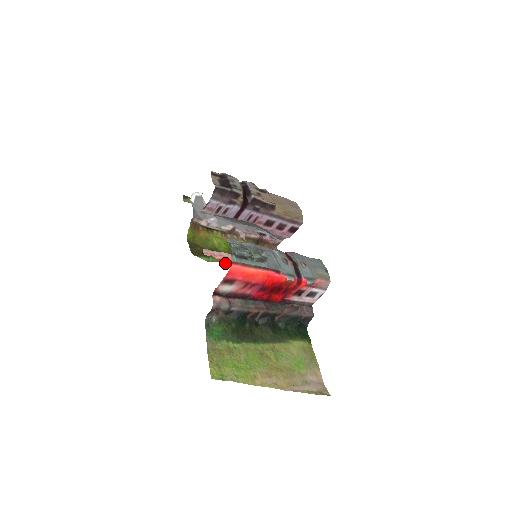
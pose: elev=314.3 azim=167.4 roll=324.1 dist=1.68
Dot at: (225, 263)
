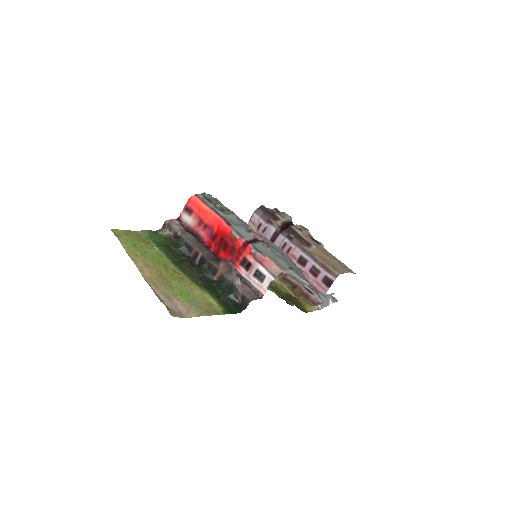
Dot at: occluded
